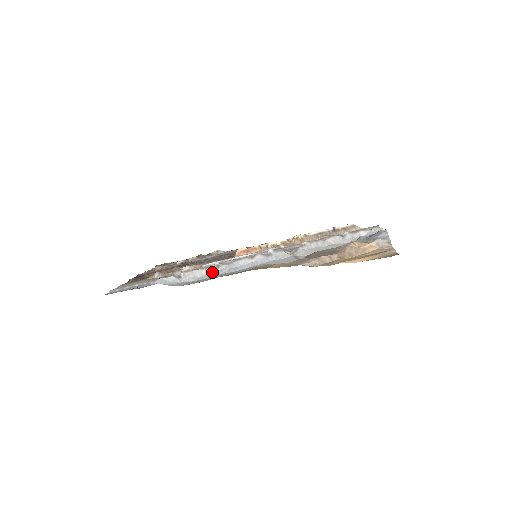
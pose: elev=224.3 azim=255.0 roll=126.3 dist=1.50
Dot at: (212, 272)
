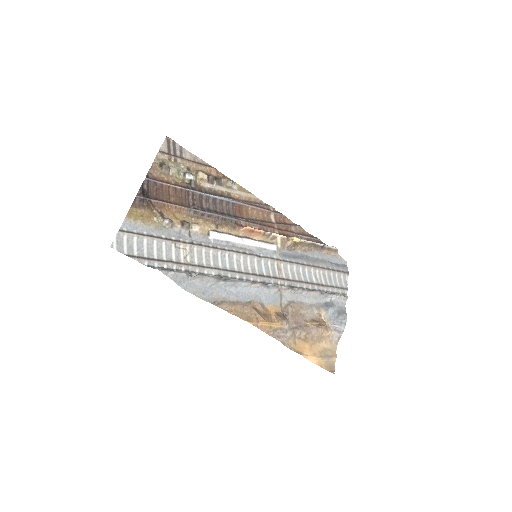
Dot at: (217, 282)
